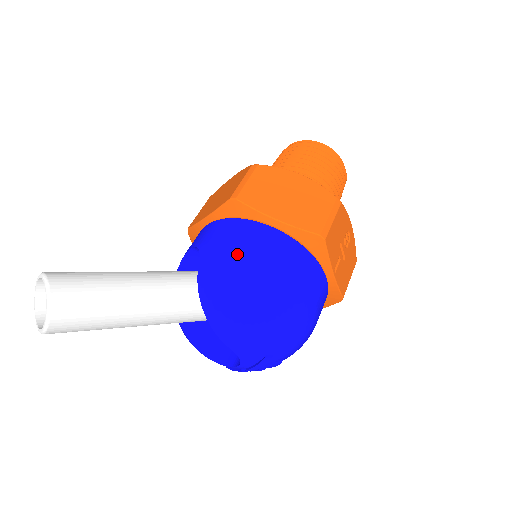
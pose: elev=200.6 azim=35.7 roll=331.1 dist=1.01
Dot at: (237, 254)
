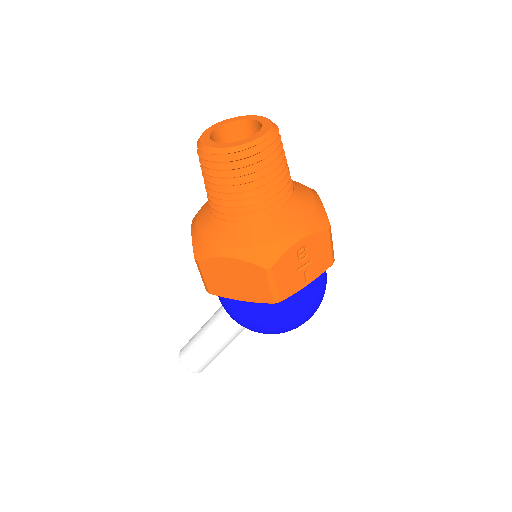
Dot at: (240, 321)
